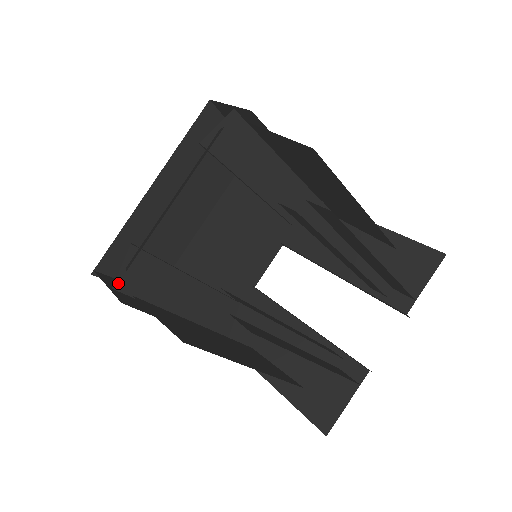
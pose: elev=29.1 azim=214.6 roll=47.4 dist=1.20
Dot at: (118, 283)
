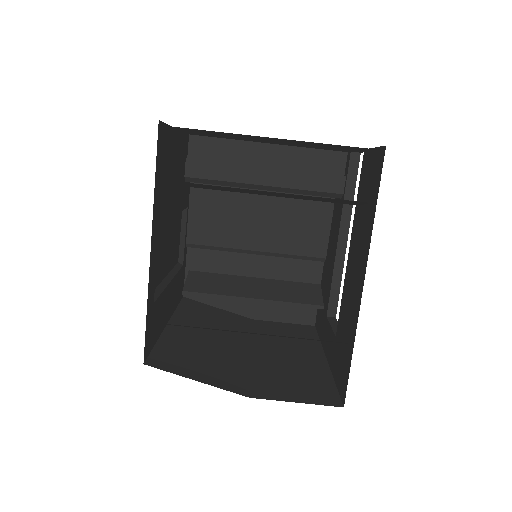
Dot at: occluded
